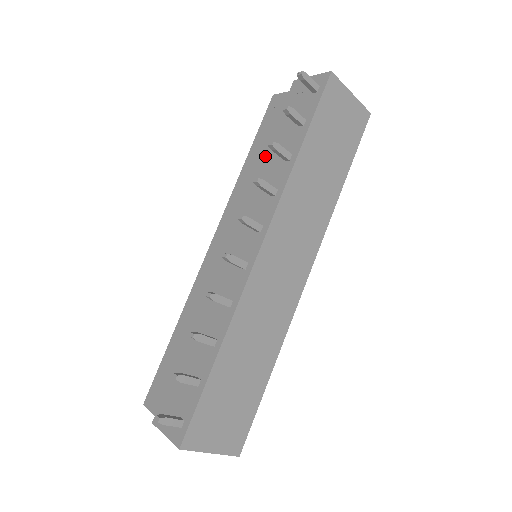
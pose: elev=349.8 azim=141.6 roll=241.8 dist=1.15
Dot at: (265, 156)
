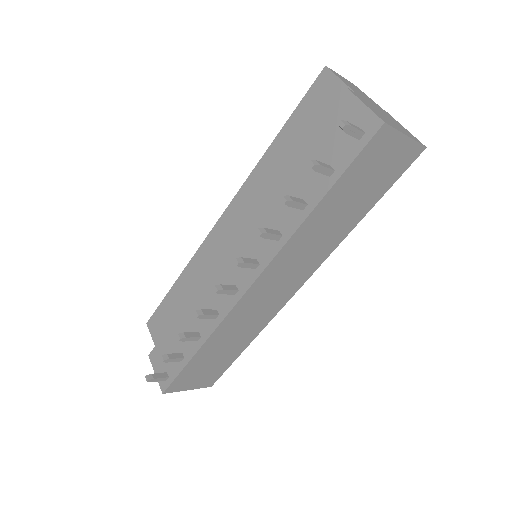
Dot at: (285, 176)
